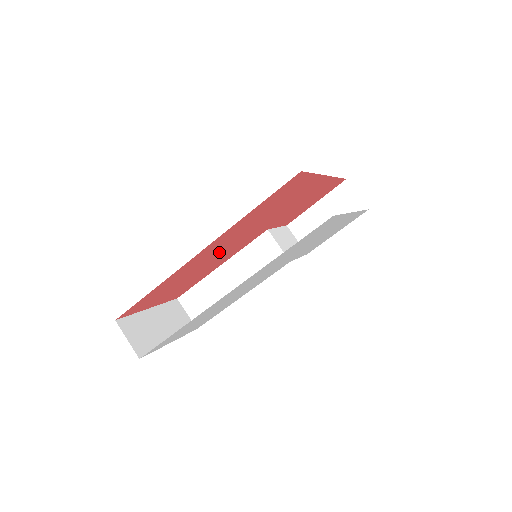
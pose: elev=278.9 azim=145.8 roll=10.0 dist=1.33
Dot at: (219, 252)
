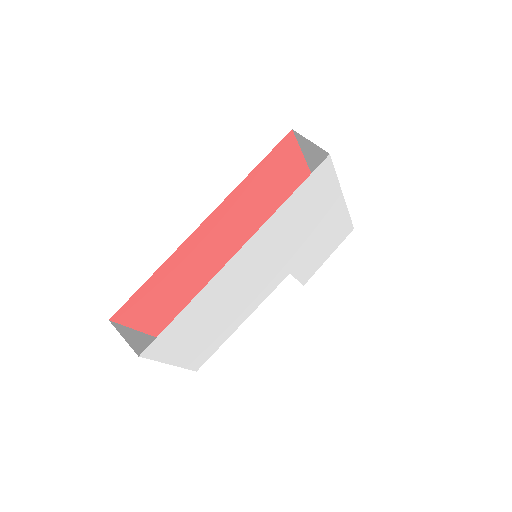
Dot at: (218, 251)
